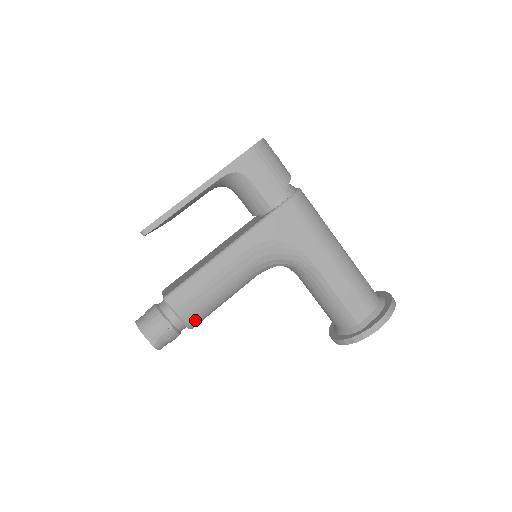
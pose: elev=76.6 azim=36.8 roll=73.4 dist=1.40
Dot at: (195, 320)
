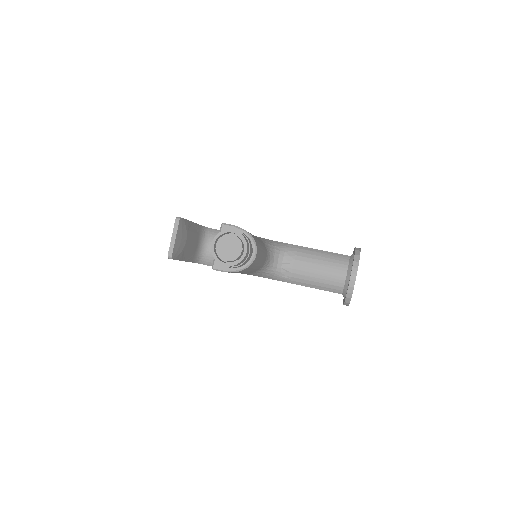
Dot at: (254, 238)
